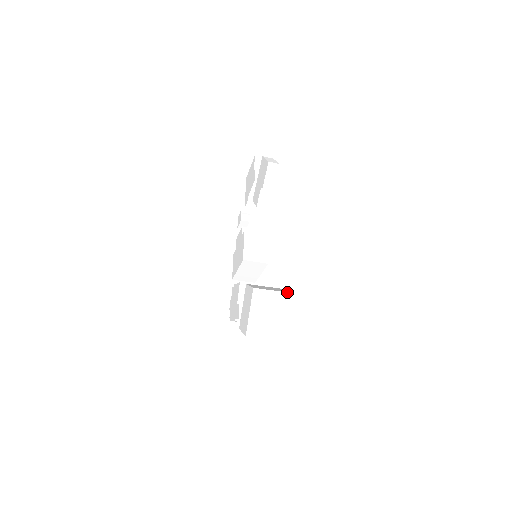
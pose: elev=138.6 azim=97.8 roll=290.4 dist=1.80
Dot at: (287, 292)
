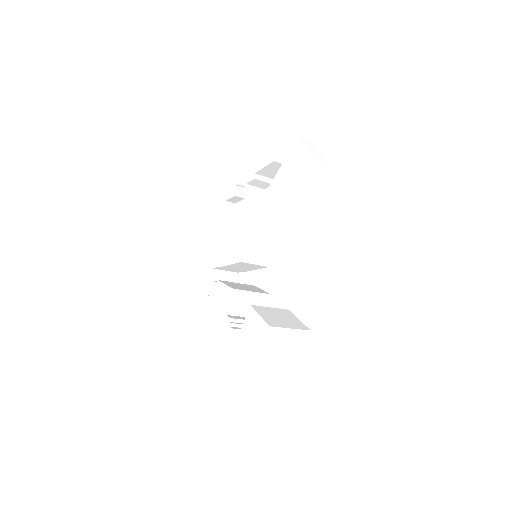
Dot at: (305, 329)
